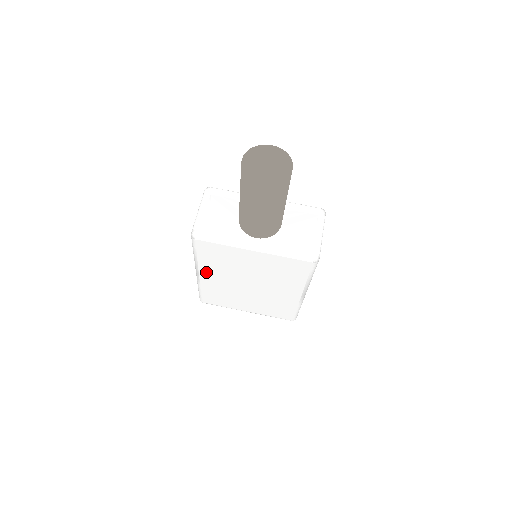
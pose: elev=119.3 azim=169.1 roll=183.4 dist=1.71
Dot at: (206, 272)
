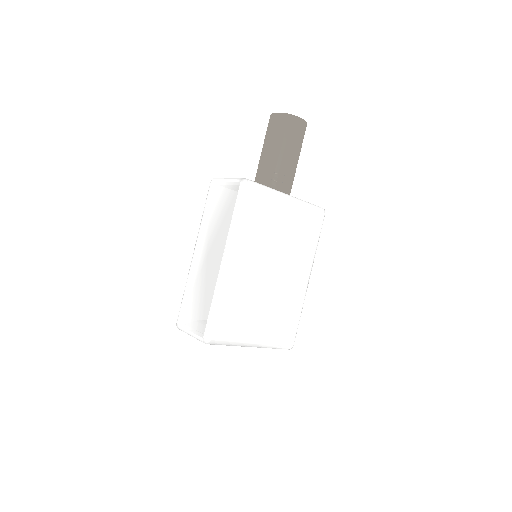
Dot at: (238, 253)
